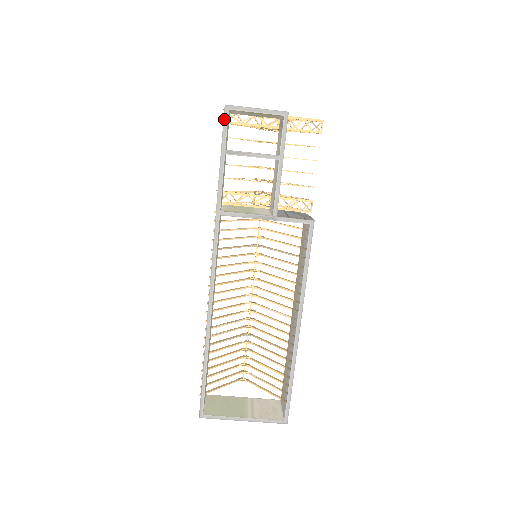
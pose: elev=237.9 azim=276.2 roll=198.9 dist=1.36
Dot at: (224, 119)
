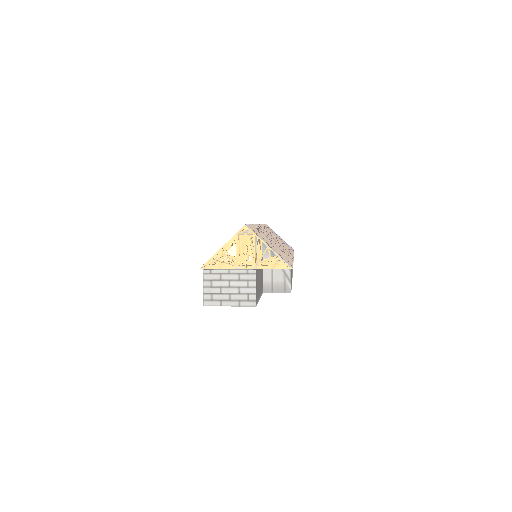
Dot at: occluded
